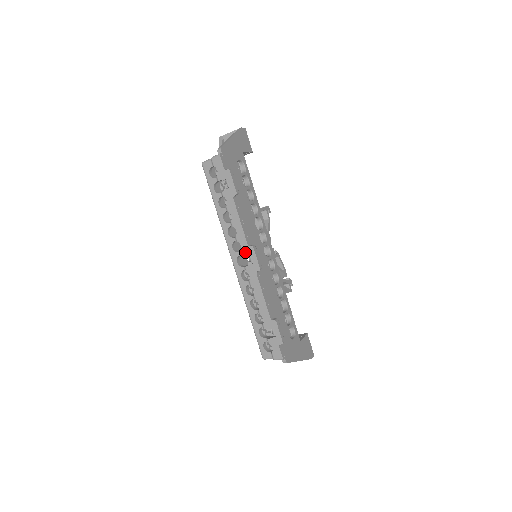
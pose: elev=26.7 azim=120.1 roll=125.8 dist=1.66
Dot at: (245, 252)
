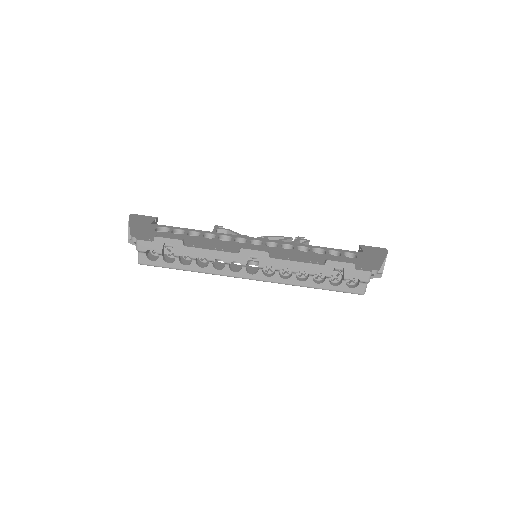
Dot at: (244, 260)
